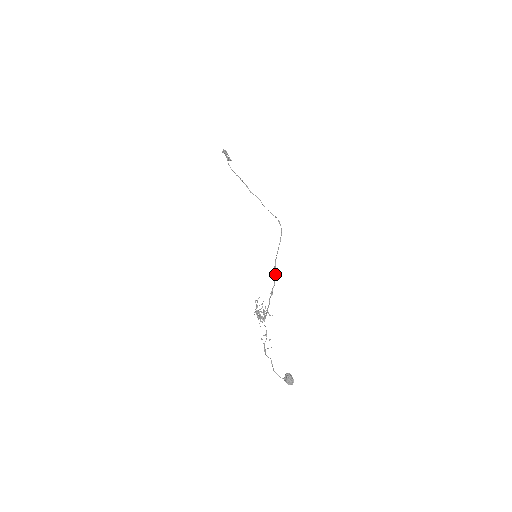
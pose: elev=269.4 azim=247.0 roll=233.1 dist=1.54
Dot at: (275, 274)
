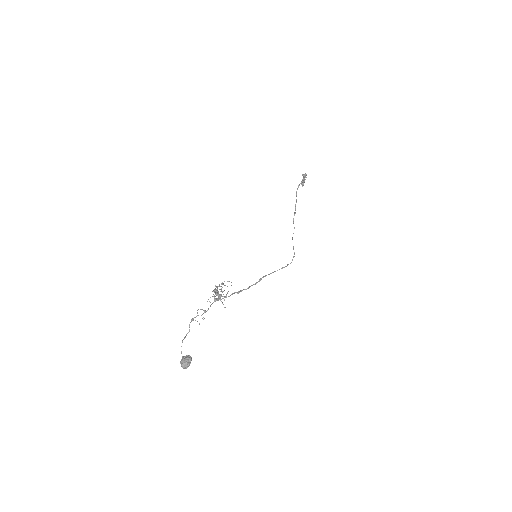
Dot at: (256, 283)
